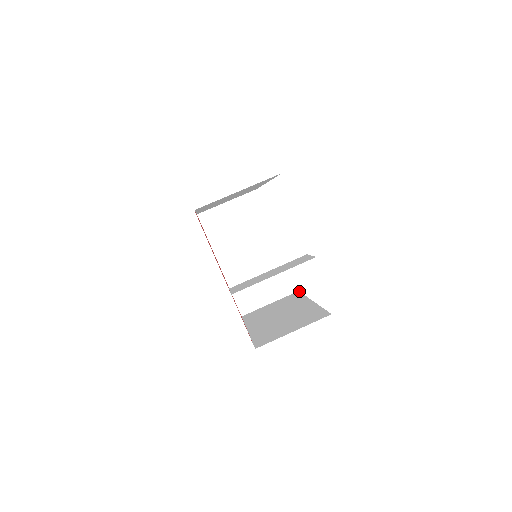
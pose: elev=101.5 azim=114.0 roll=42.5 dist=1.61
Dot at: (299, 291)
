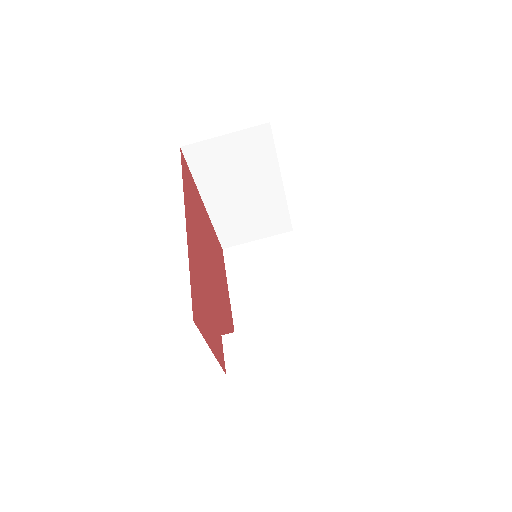
Dot at: (293, 233)
